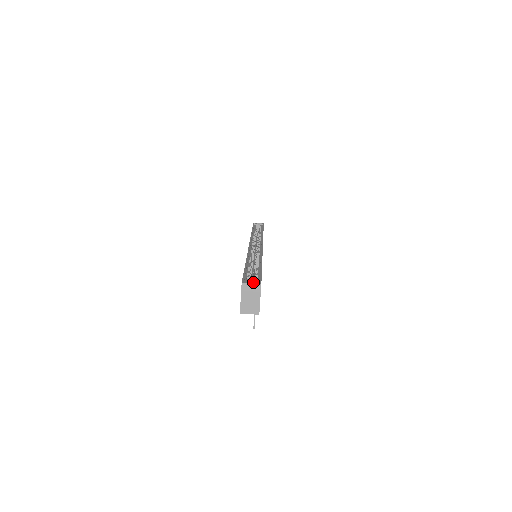
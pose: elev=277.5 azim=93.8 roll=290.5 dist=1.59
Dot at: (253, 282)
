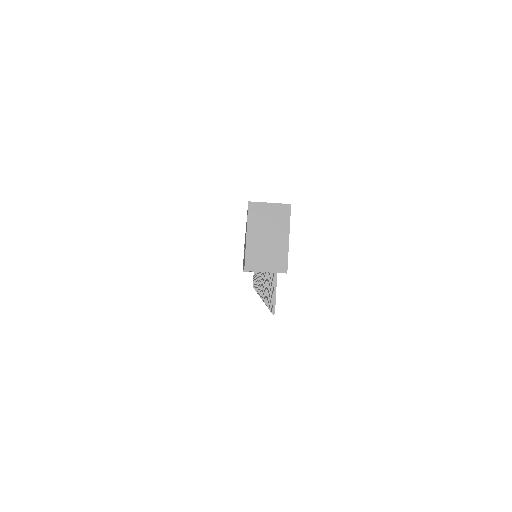
Dot at: occluded
